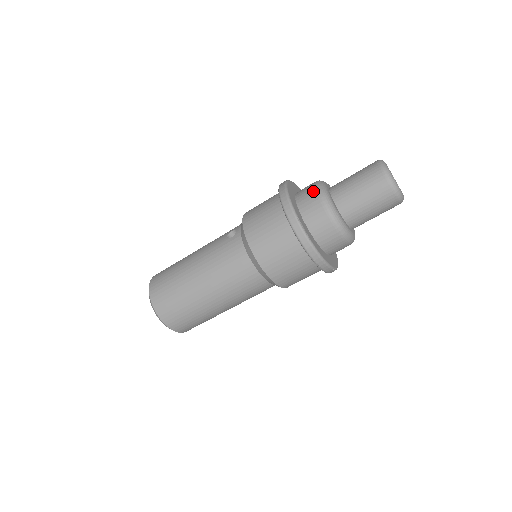
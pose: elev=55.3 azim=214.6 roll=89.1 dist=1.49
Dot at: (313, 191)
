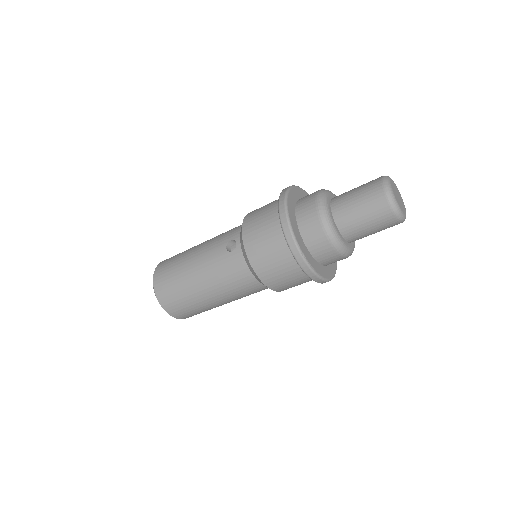
Dot at: (315, 216)
